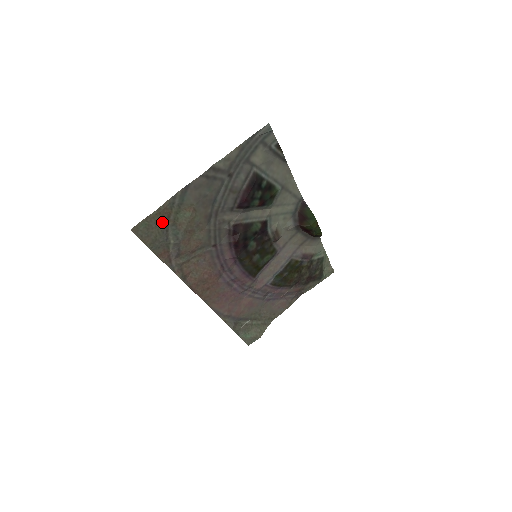
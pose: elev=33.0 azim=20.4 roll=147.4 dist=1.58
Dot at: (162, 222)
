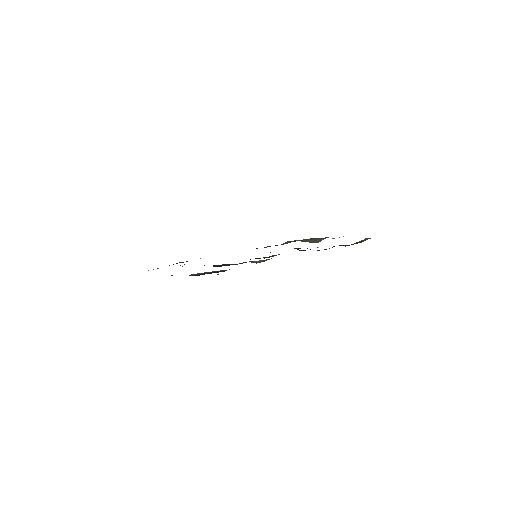
Dot at: occluded
